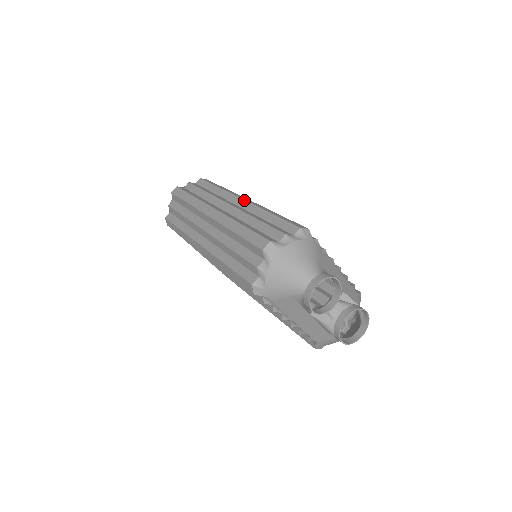
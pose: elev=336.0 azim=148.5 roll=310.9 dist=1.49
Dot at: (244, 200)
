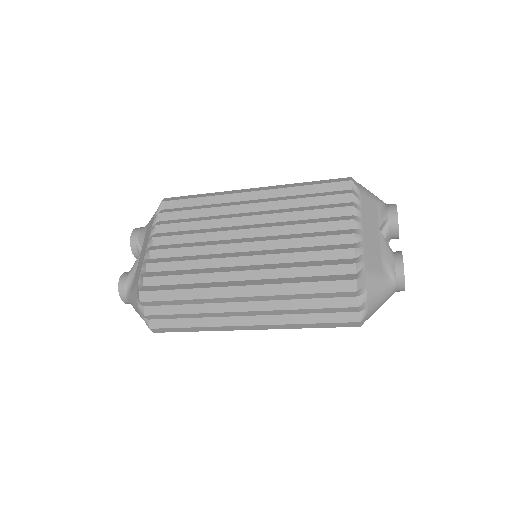
Dot at: occluded
